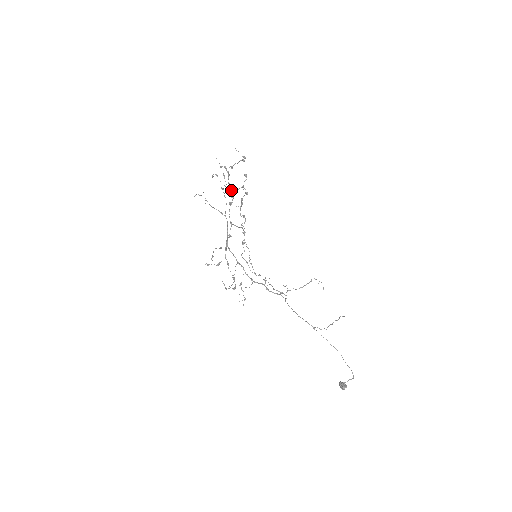
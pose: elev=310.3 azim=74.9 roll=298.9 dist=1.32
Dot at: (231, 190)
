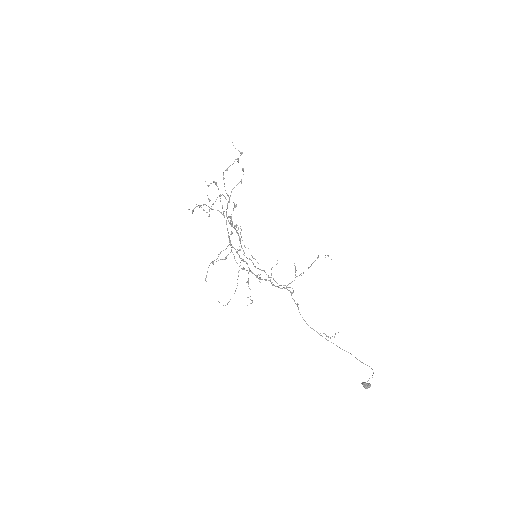
Dot at: occluded
